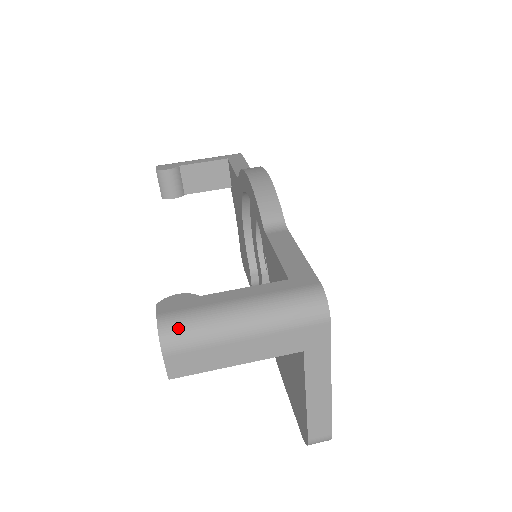
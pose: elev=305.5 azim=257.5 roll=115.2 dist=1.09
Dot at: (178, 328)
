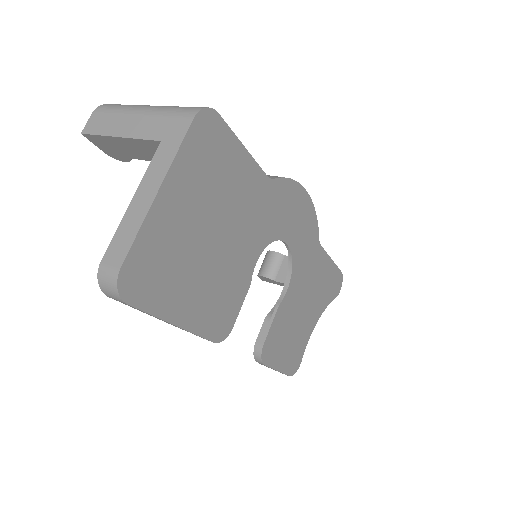
Dot at: (116, 104)
